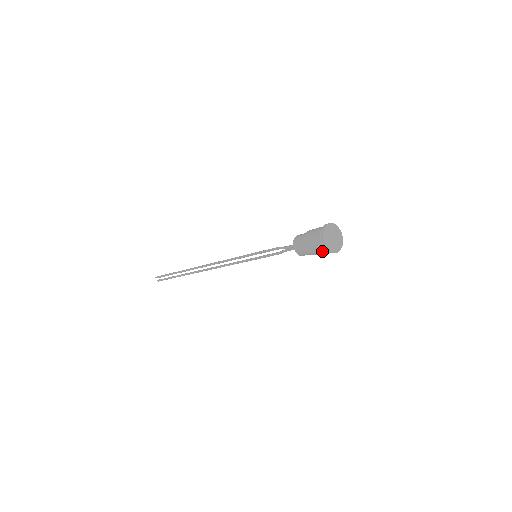
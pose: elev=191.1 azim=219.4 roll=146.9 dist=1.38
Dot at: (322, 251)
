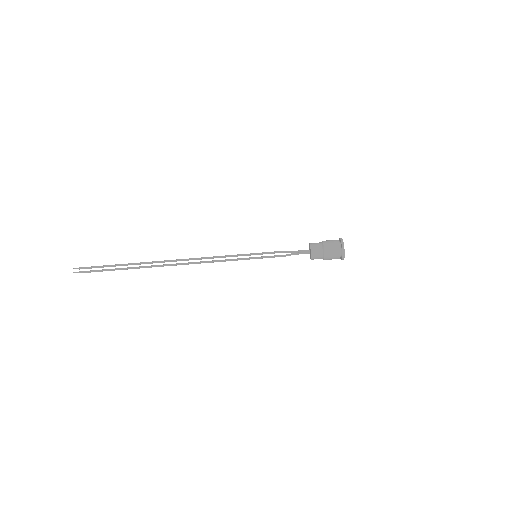
Dot at: (336, 252)
